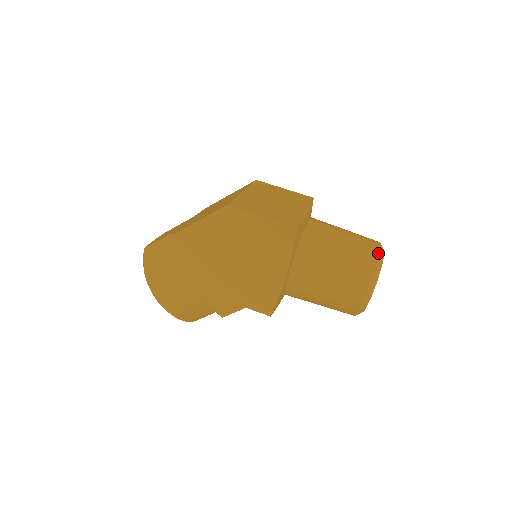
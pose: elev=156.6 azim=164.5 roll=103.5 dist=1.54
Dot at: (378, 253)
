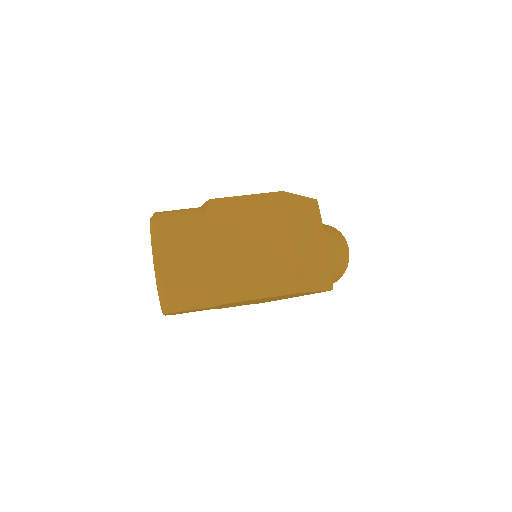
Dot at: occluded
